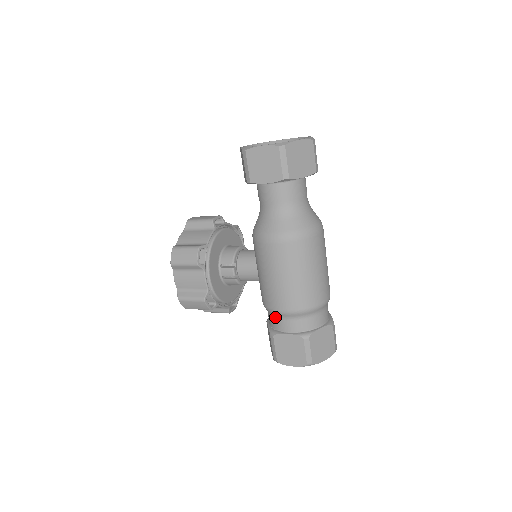
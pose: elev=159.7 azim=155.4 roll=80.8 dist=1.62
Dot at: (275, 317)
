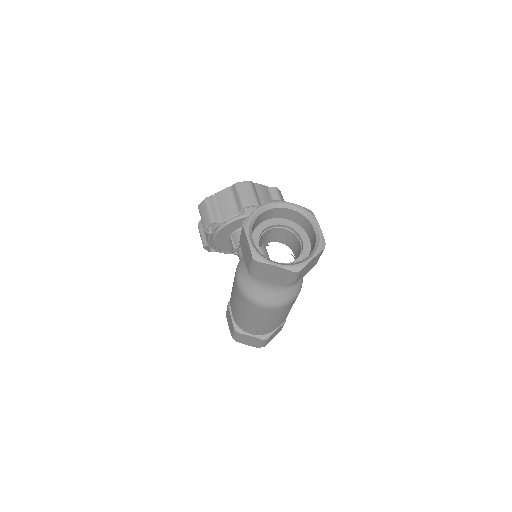
Dot at: occluded
